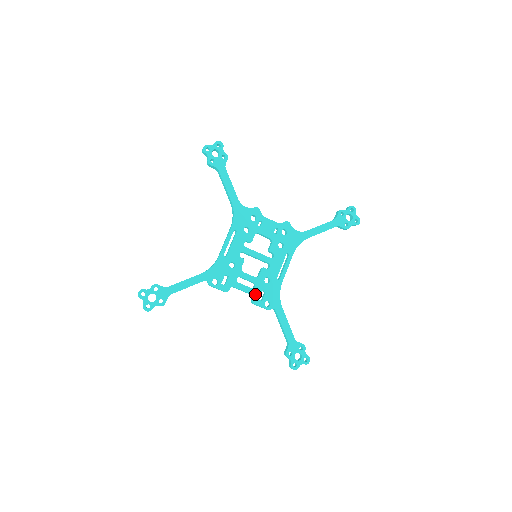
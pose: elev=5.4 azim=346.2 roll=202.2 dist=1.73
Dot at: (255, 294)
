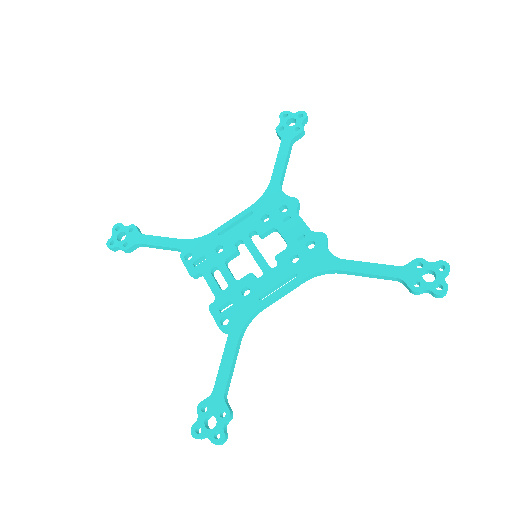
Dot at: (219, 299)
